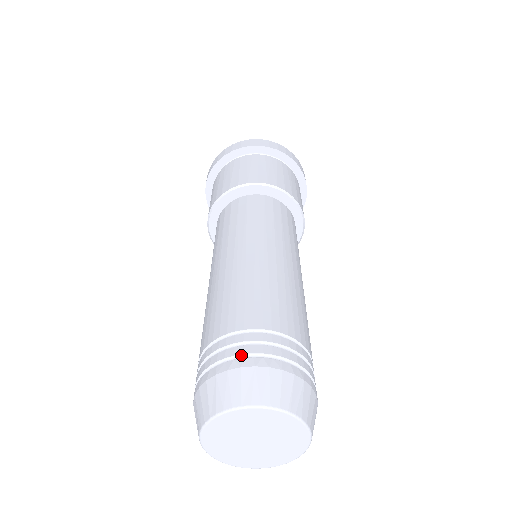
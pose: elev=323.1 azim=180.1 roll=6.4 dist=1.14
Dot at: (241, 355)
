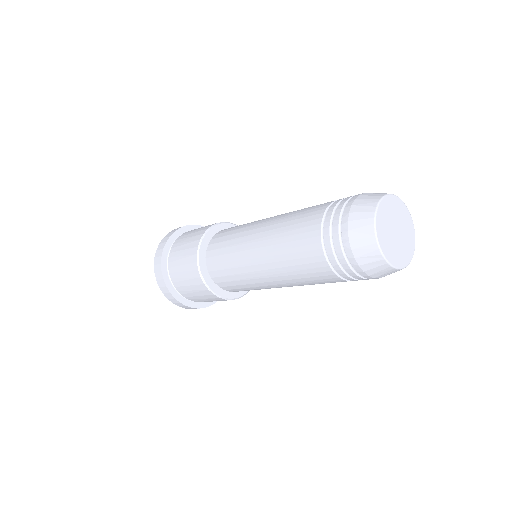
Dot at: (340, 216)
